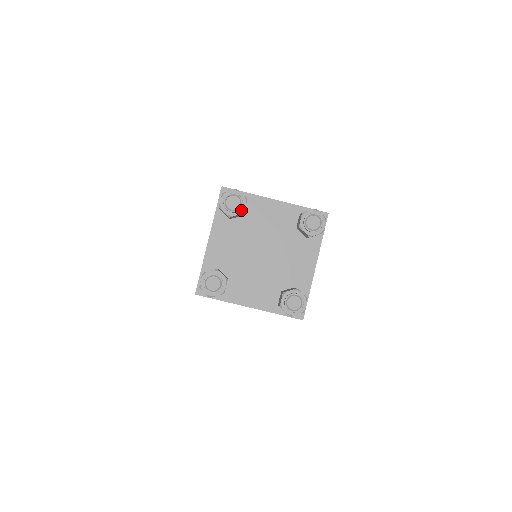
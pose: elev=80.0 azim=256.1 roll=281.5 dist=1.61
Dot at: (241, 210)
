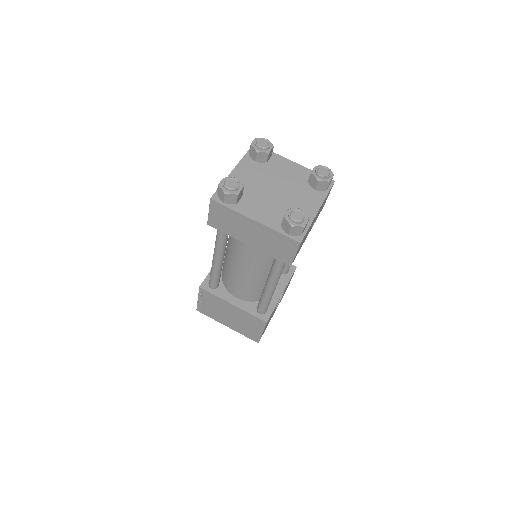
Dot at: (267, 150)
